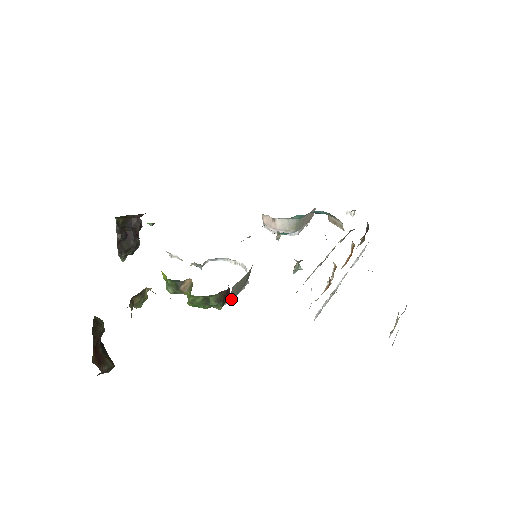
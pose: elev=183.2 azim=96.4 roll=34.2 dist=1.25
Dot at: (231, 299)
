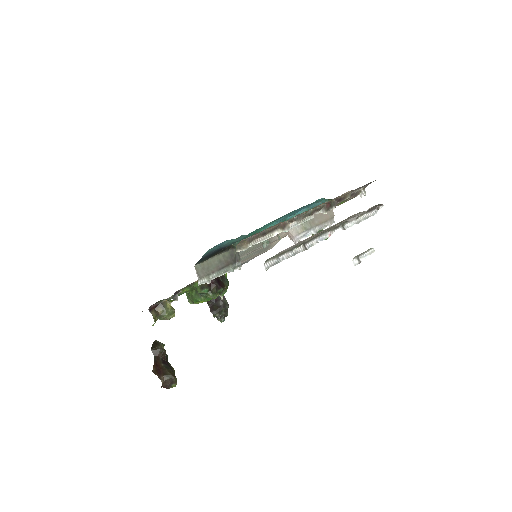
Dot at: (203, 280)
